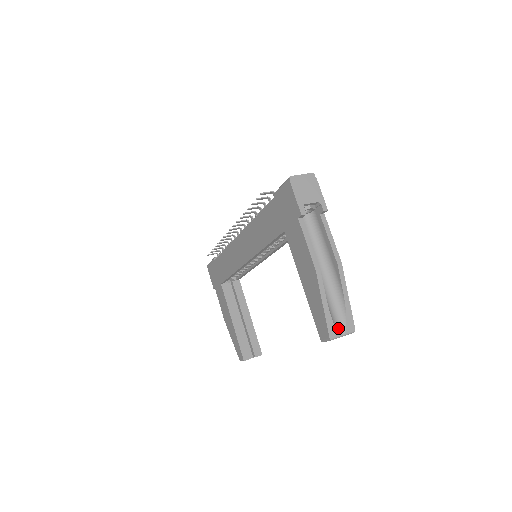
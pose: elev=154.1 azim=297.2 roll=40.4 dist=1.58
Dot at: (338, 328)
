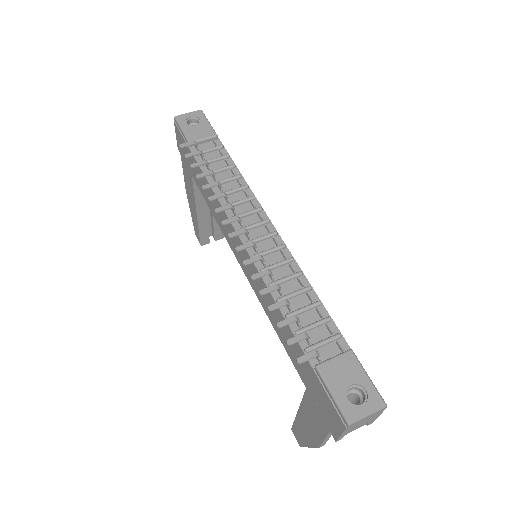
Dot at: occluded
